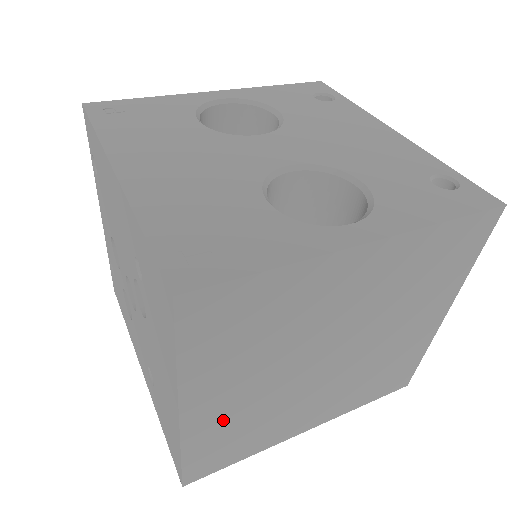
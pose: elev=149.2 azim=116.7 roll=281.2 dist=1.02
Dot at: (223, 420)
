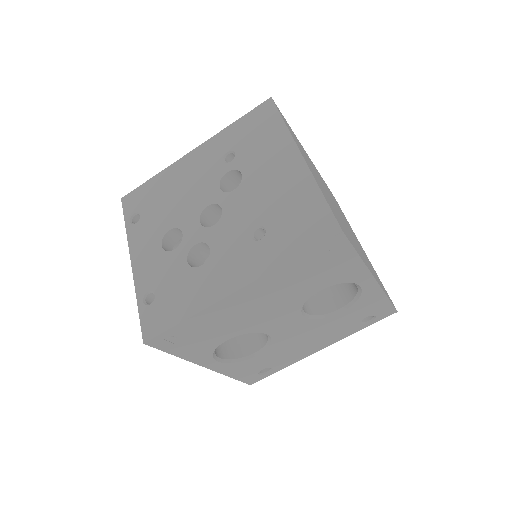
Dot at: occluded
